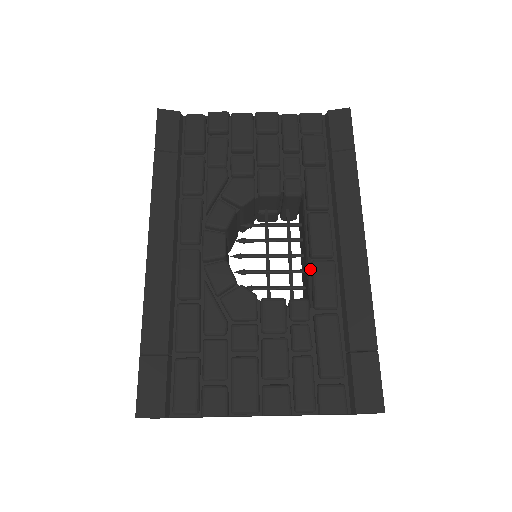
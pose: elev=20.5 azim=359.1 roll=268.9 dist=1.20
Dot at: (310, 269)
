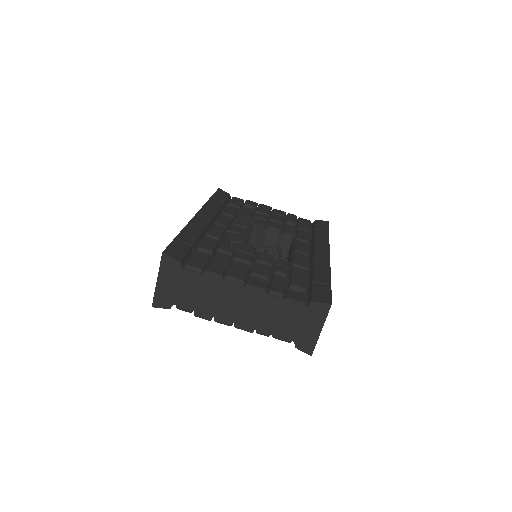
Dot at: (292, 258)
